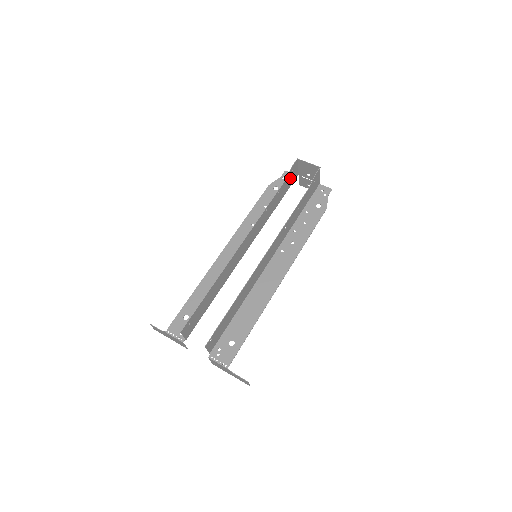
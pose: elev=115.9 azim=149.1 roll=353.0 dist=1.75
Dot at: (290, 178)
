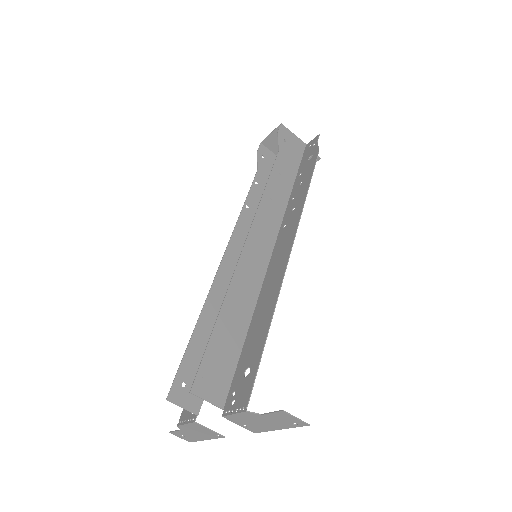
Dot at: (269, 166)
